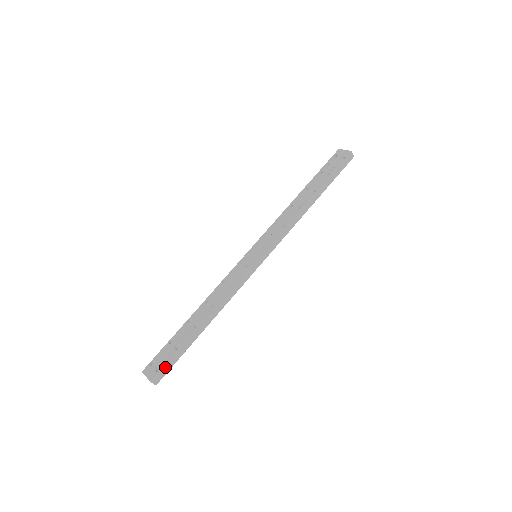
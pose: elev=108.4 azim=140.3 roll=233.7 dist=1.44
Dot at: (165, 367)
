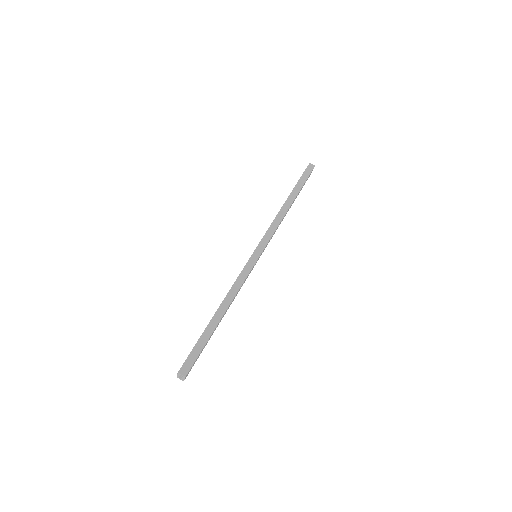
Dot at: (190, 357)
